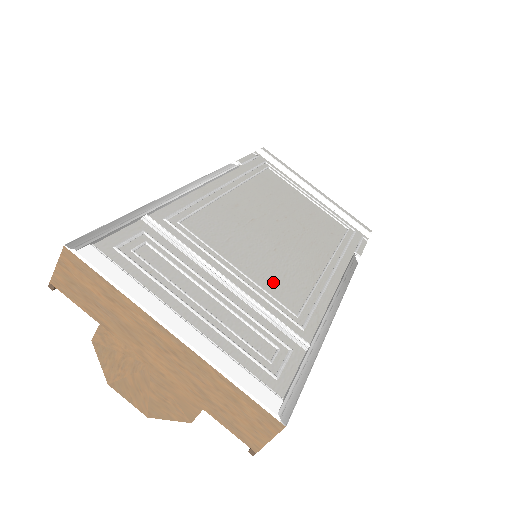
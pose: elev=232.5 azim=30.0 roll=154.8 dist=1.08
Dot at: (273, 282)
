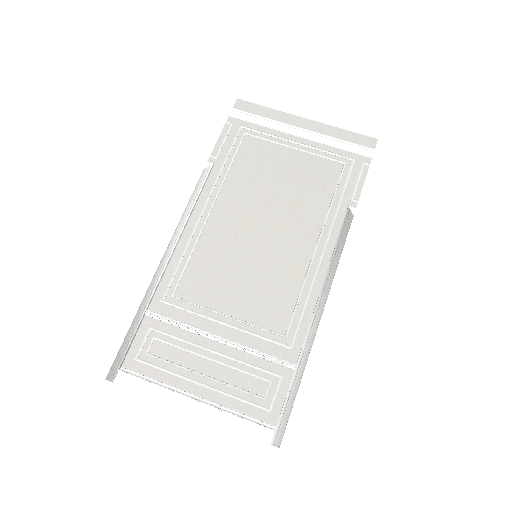
Dot at: (261, 309)
